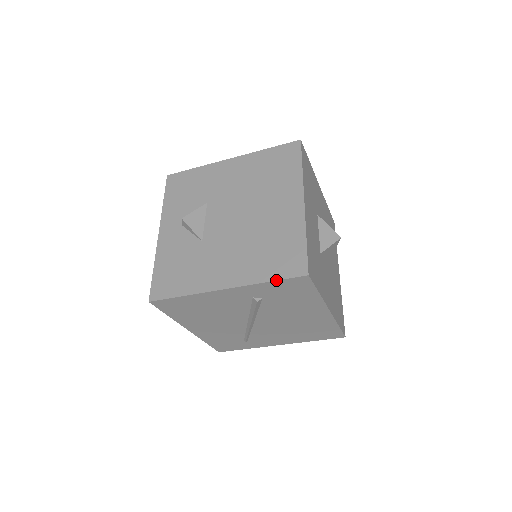
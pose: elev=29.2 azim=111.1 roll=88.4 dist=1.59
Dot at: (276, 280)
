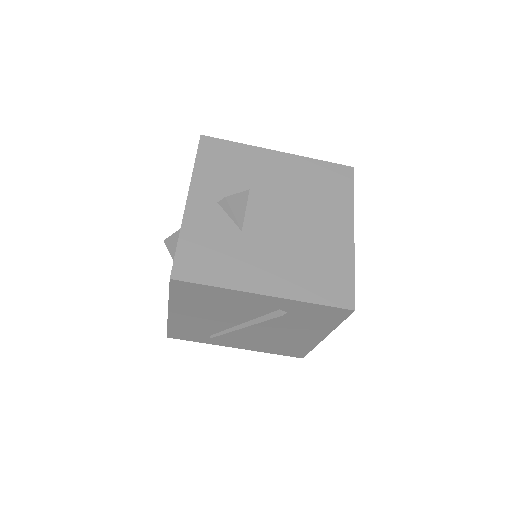
Dot at: (323, 305)
